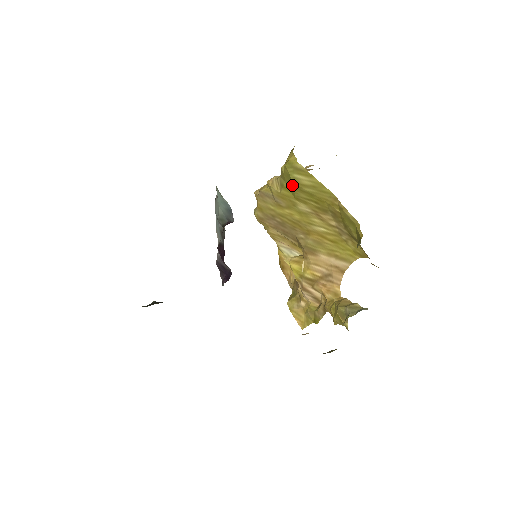
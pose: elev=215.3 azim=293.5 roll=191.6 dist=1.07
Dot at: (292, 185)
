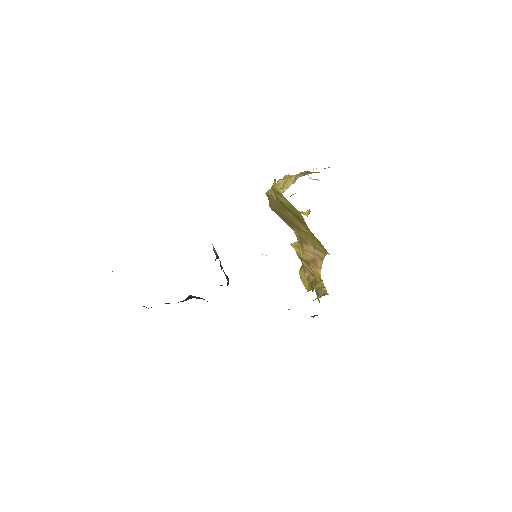
Dot at: occluded
